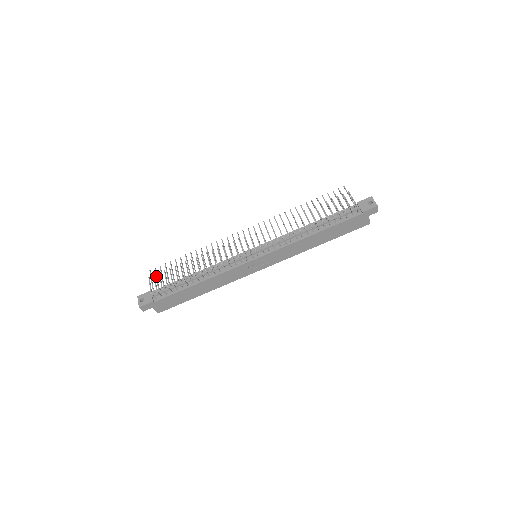
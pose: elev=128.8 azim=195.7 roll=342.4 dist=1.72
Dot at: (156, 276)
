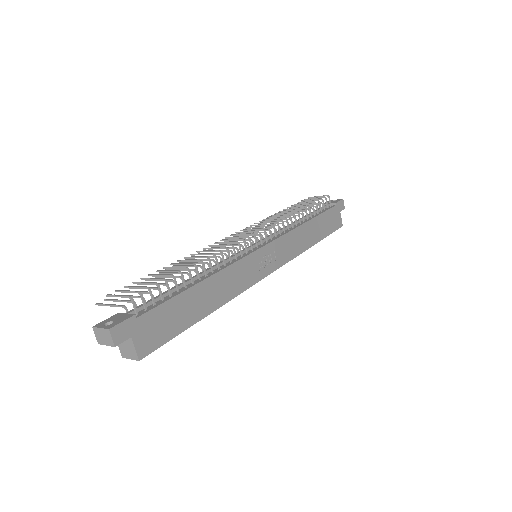
Dot at: (116, 299)
